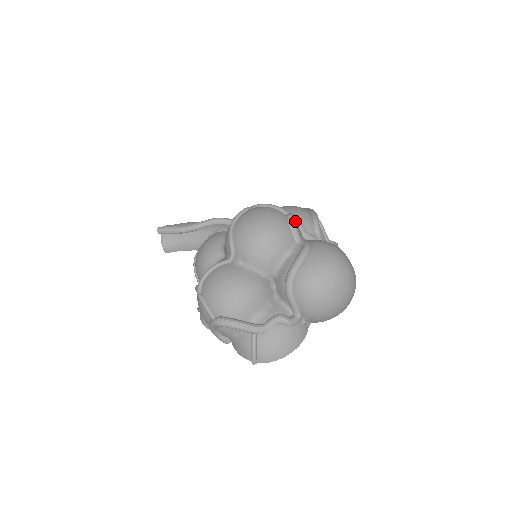
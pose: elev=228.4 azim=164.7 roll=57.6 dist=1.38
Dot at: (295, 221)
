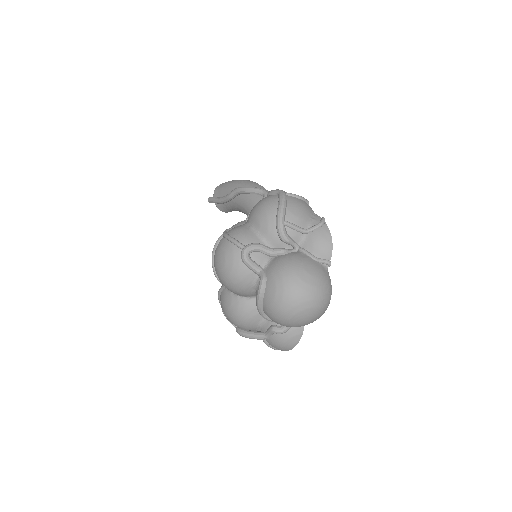
Dot at: (252, 252)
